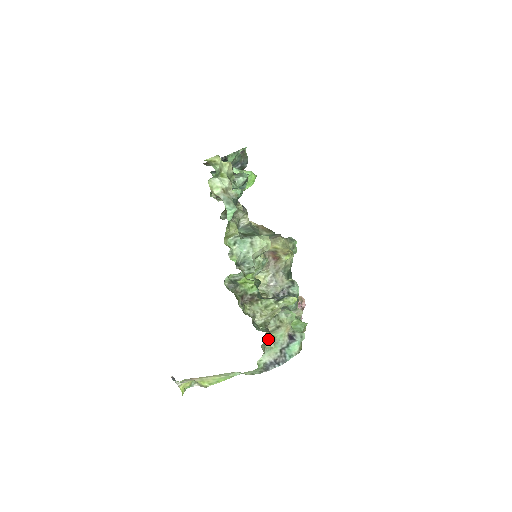
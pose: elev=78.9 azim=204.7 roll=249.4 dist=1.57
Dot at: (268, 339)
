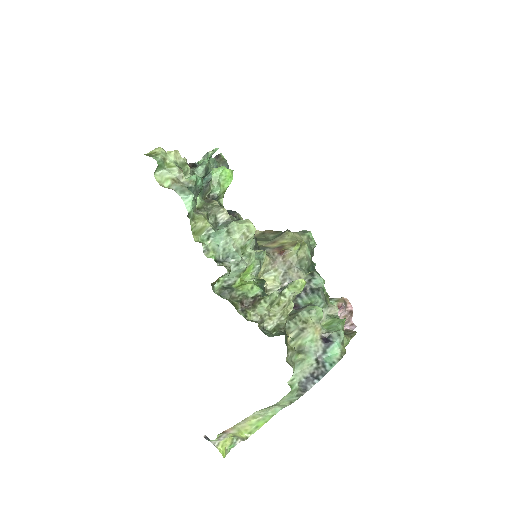
Dot at: (294, 349)
